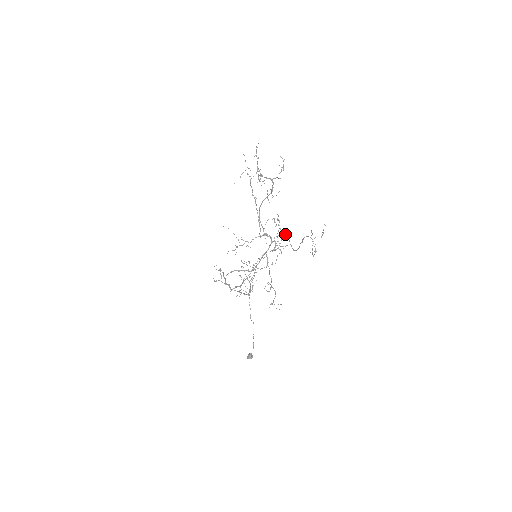
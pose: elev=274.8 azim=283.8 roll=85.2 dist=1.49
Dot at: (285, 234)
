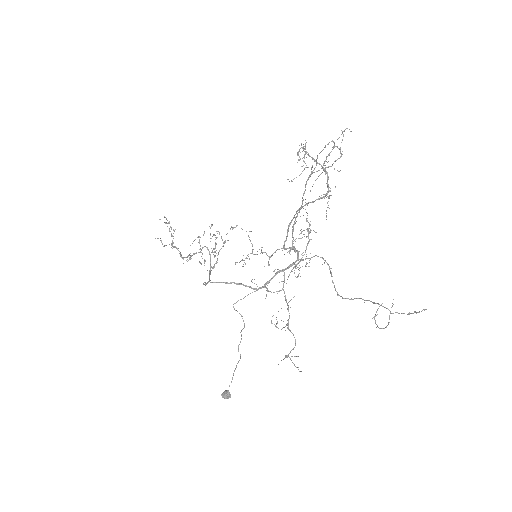
Dot at: occluded
